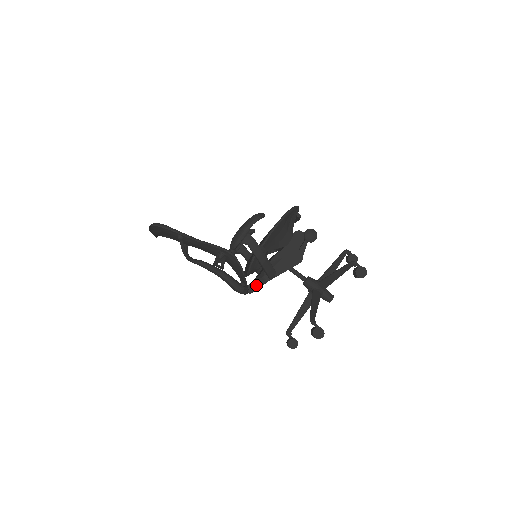
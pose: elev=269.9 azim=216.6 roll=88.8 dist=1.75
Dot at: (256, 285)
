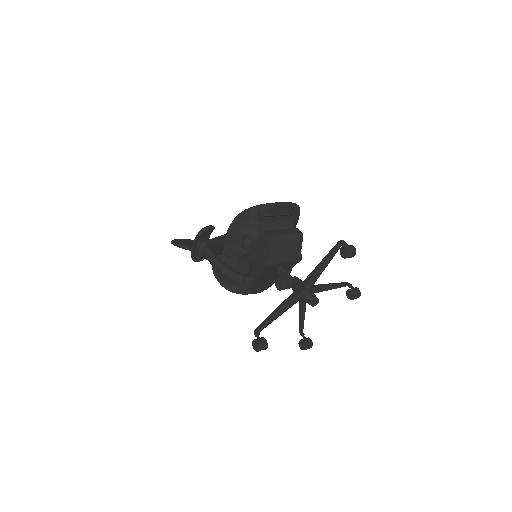
Dot at: occluded
